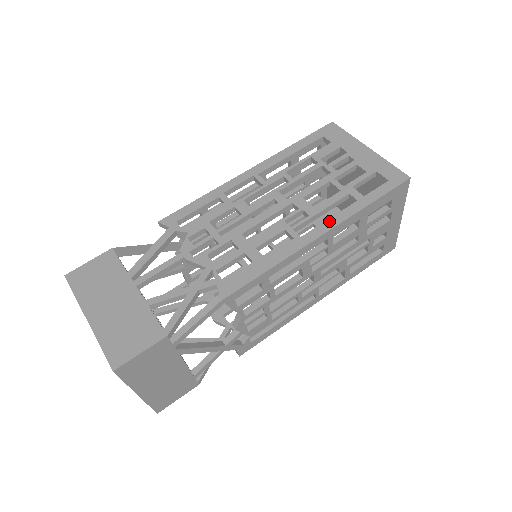
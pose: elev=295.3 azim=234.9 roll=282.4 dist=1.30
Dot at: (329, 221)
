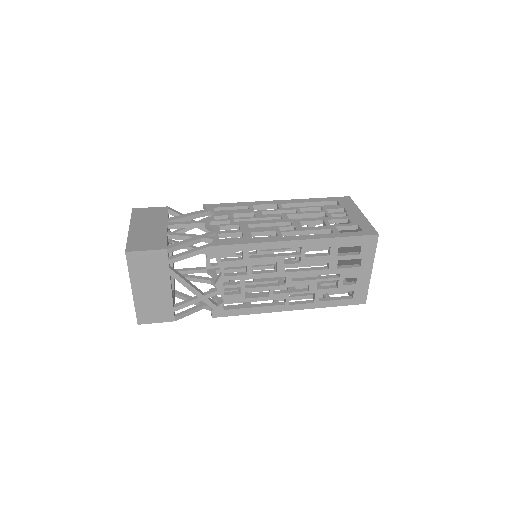
Dot at: (307, 236)
